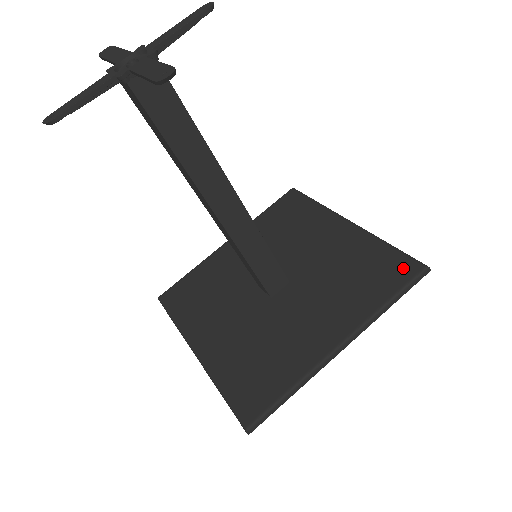
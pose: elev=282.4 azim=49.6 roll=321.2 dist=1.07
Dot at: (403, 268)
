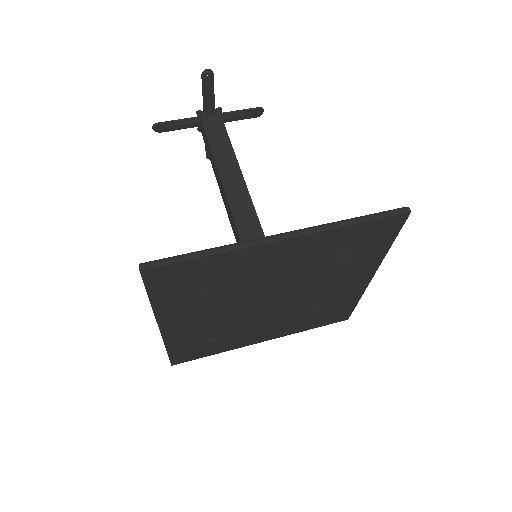
Dot at: occluded
